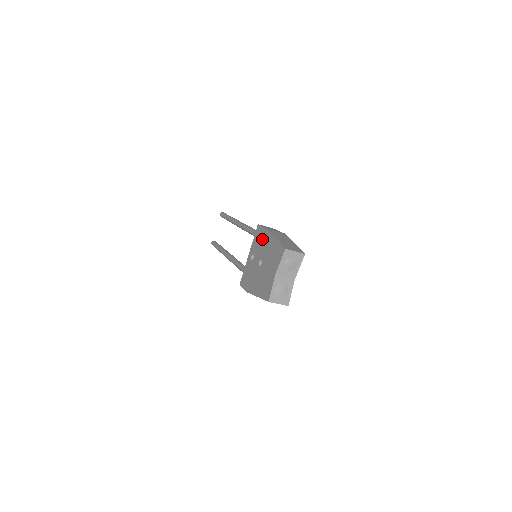
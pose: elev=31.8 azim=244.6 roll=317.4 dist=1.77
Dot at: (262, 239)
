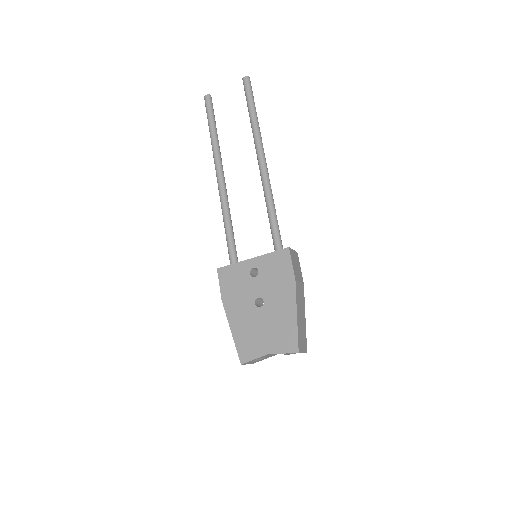
Dot at: (281, 280)
